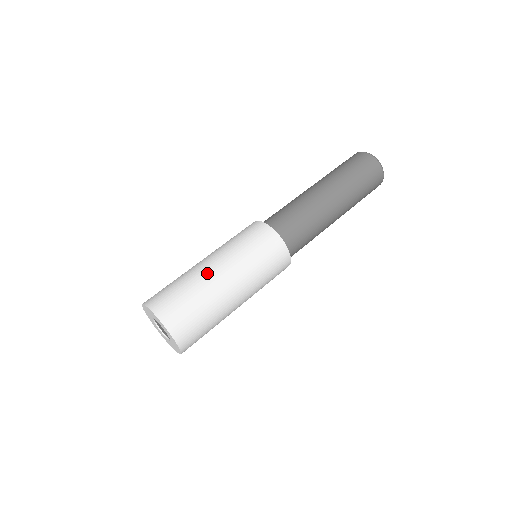
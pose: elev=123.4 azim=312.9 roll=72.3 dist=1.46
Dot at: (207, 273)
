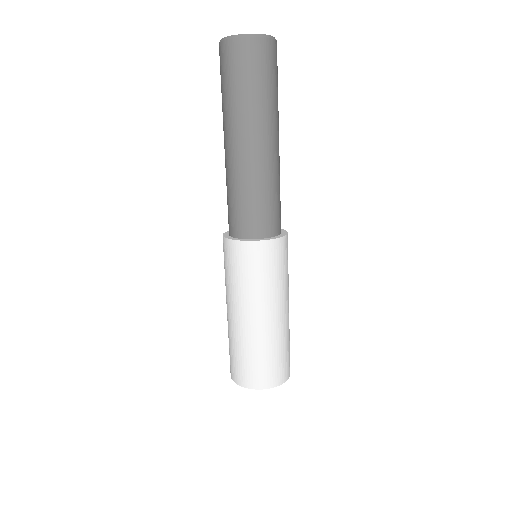
Dot at: (254, 329)
